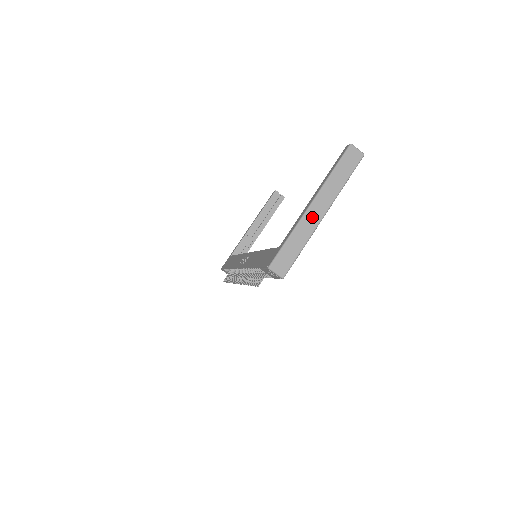
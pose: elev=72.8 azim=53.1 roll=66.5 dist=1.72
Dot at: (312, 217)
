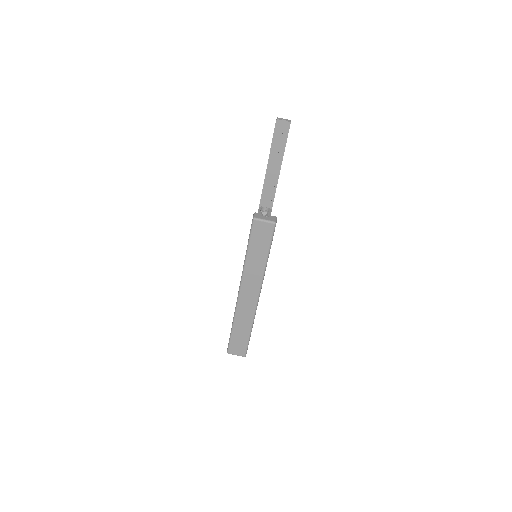
Dot at: (246, 304)
